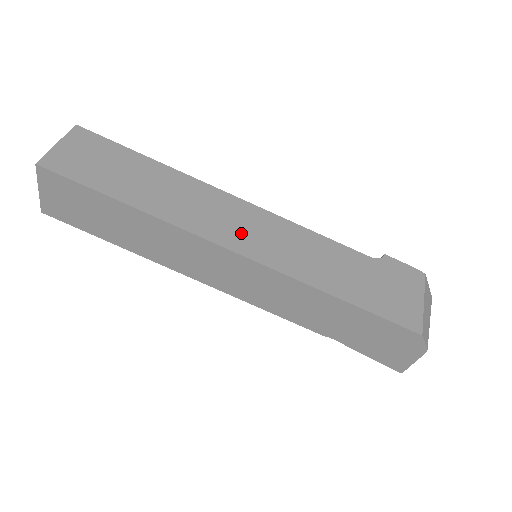
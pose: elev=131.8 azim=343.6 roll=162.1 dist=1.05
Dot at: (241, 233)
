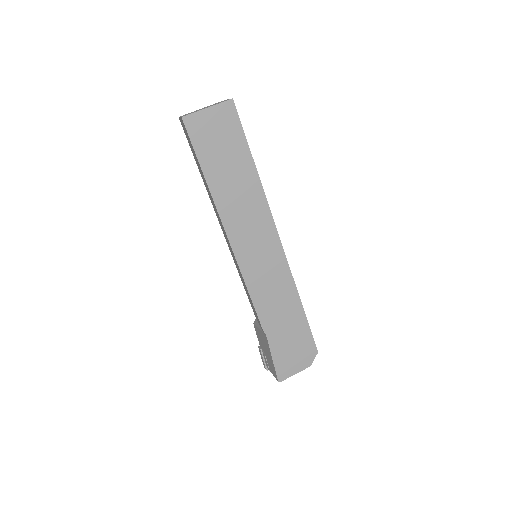
Dot at: occluded
